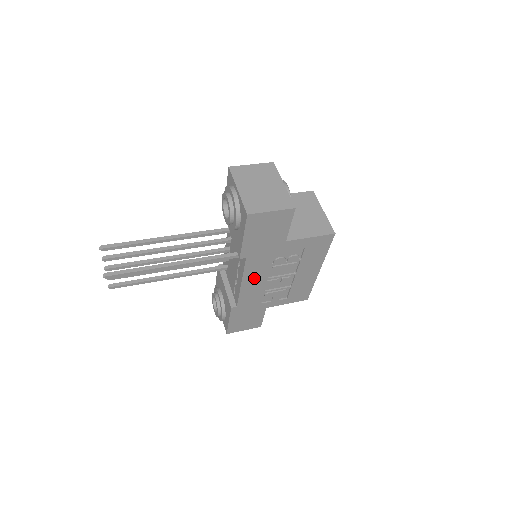
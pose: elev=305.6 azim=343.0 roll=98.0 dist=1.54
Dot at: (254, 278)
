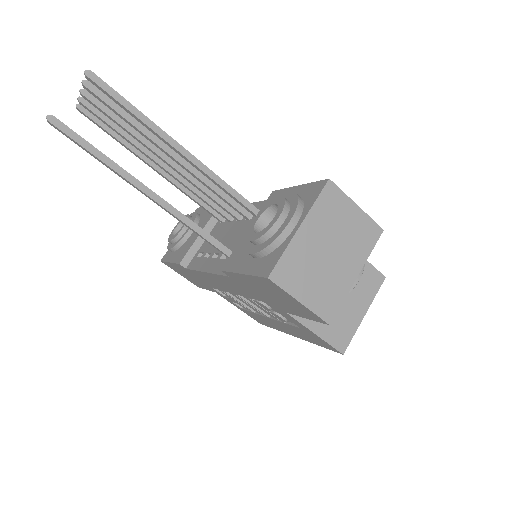
Dot at: (223, 283)
